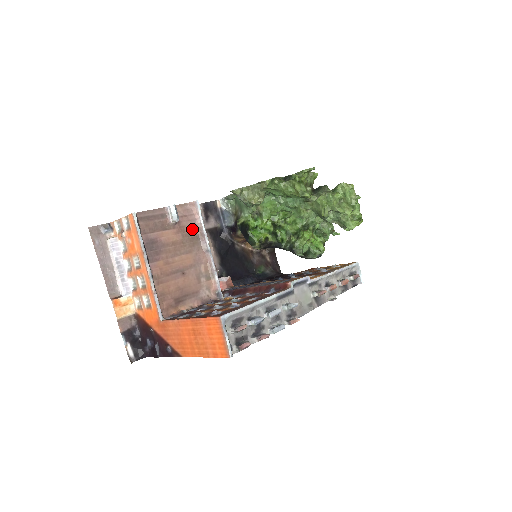
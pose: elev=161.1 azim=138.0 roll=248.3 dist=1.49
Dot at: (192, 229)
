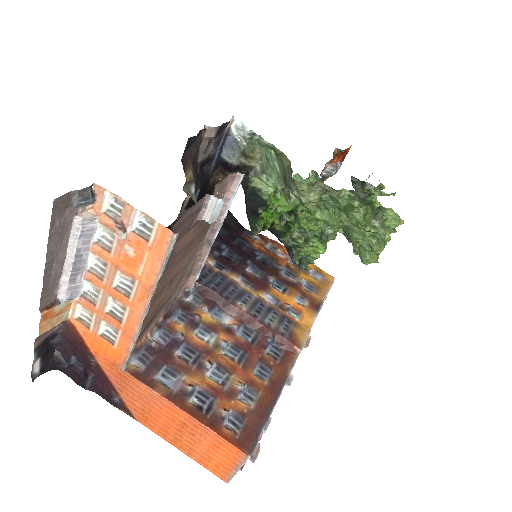
Dot at: occluded
